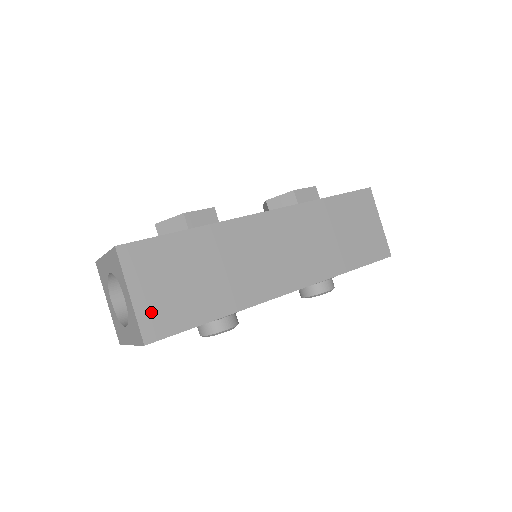
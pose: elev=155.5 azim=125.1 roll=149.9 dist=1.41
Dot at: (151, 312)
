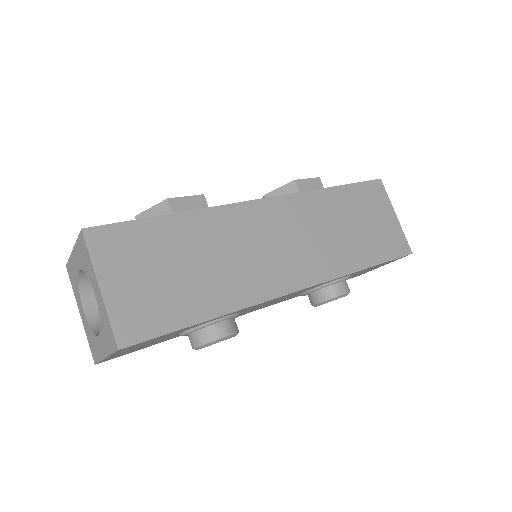
Dot at: (127, 308)
